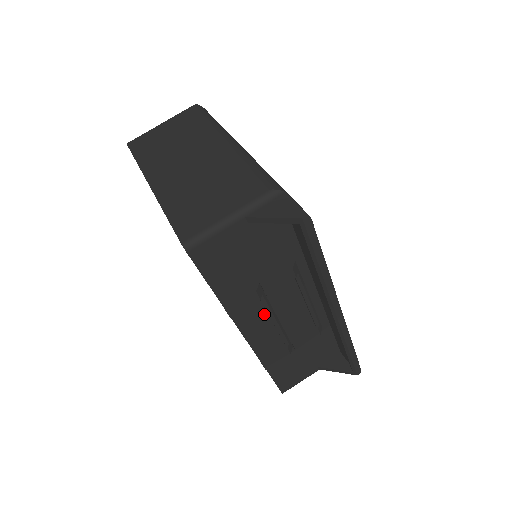
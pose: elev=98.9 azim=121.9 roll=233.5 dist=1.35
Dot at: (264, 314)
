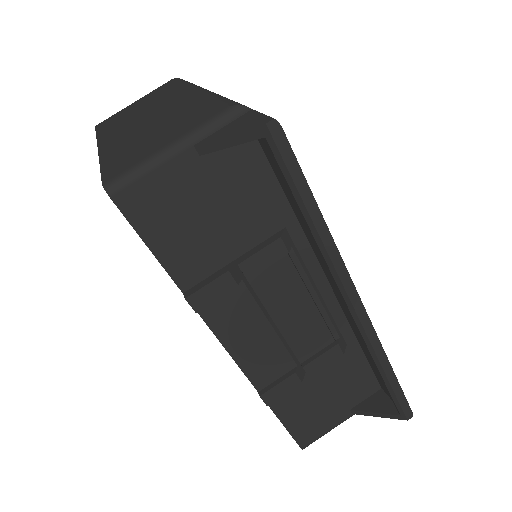
Dot at: (251, 314)
